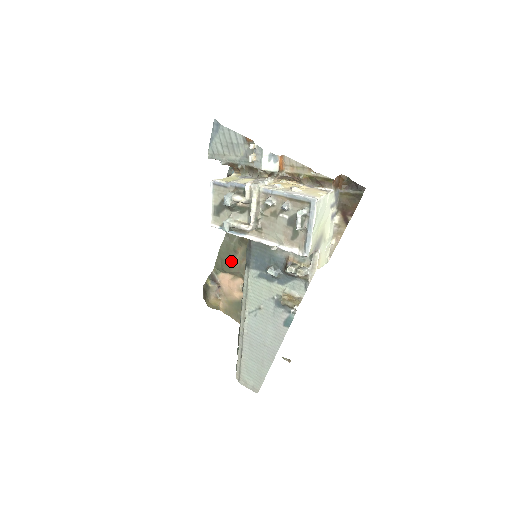
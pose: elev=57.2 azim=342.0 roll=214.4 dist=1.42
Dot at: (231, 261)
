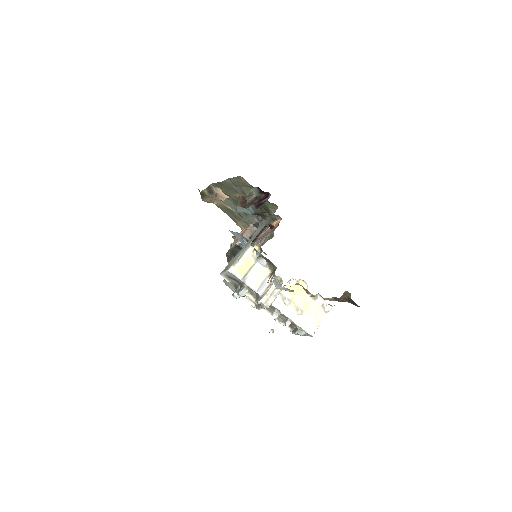
Dot at: (231, 193)
